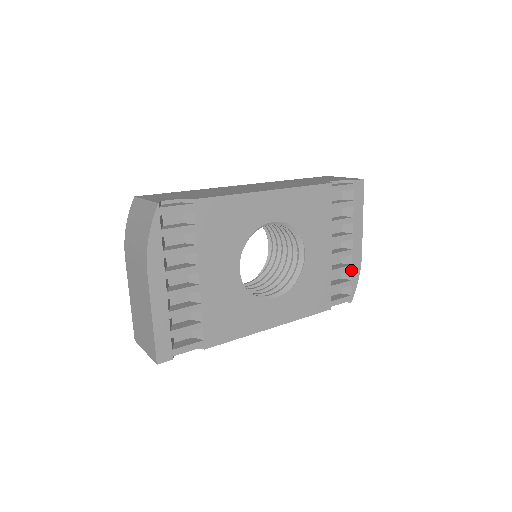
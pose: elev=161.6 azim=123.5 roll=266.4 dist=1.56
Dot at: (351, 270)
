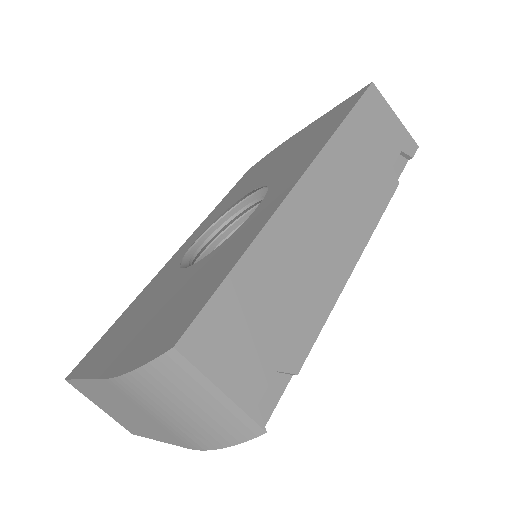
Dot at: occluded
